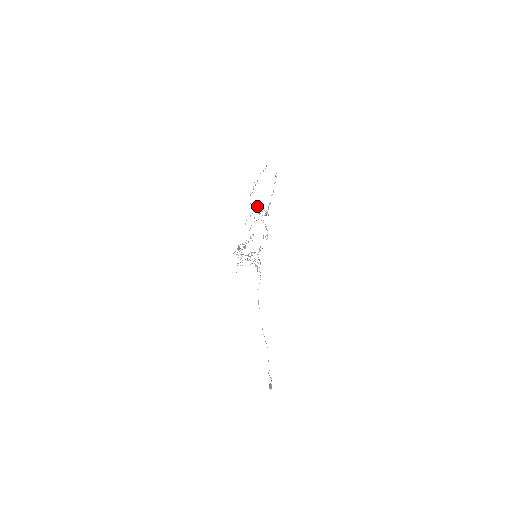
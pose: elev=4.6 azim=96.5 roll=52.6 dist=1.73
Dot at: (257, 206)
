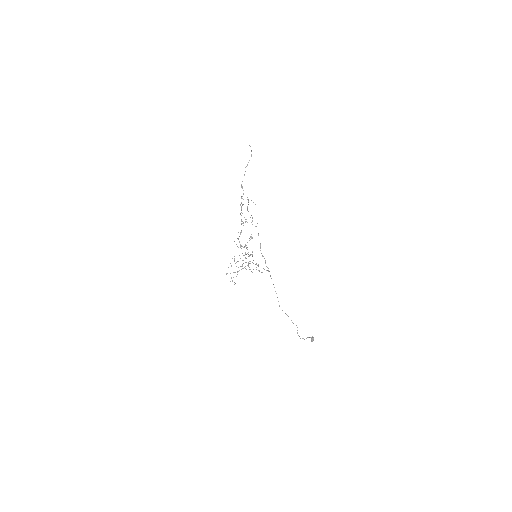
Dot at: occluded
